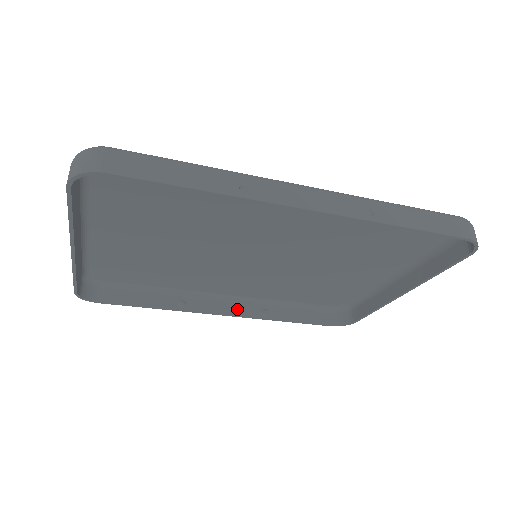
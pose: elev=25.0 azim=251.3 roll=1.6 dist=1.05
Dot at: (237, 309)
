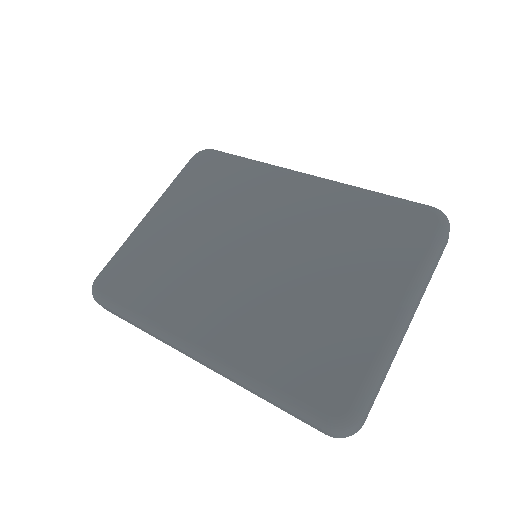
Dot at: occluded
